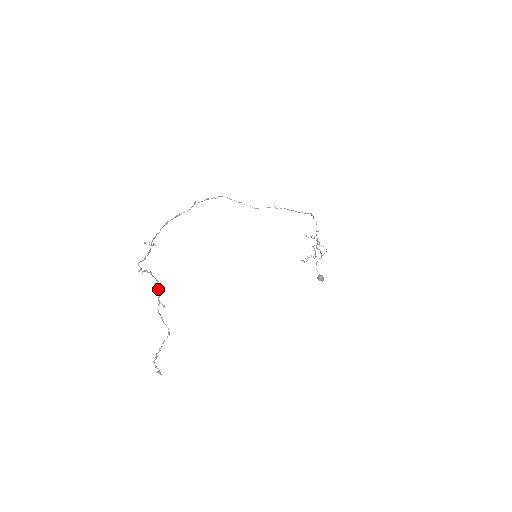
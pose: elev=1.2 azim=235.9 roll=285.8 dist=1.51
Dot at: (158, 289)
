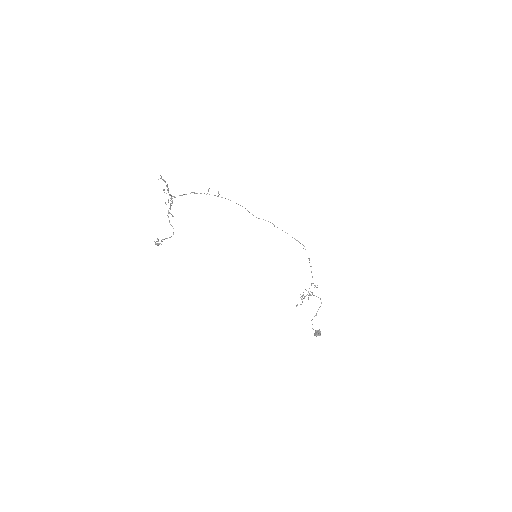
Dot at: occluded
